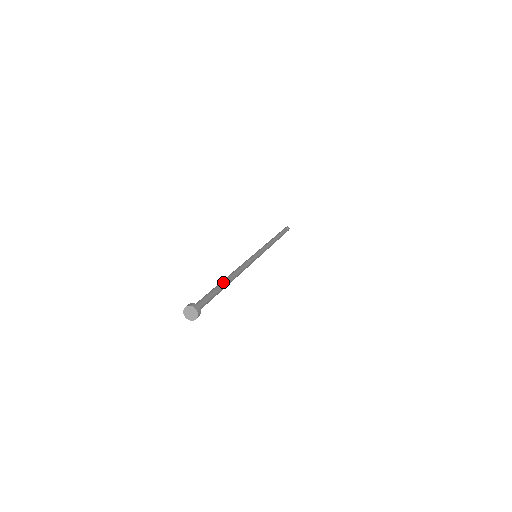
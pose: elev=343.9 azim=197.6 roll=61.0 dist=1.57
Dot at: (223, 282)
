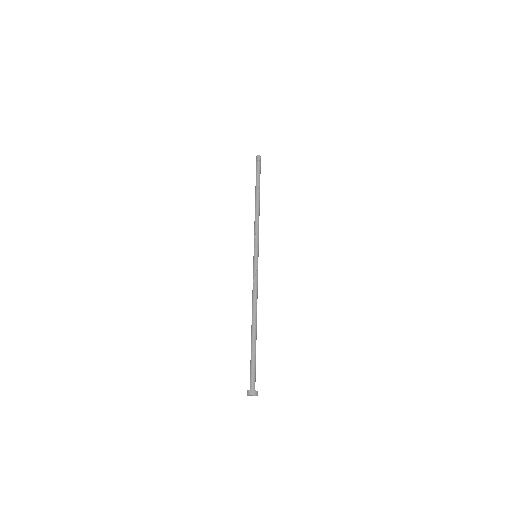
Dot at: (253, 336)
